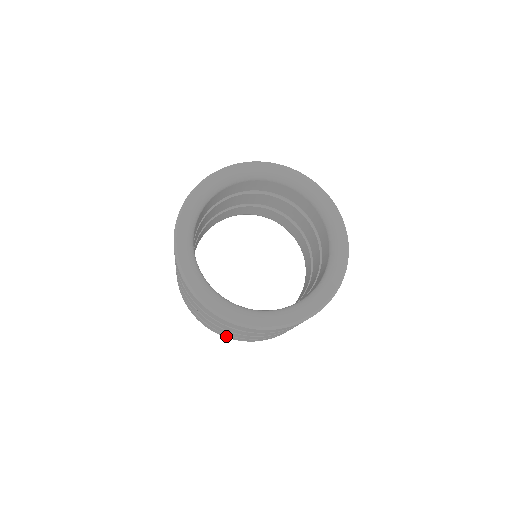
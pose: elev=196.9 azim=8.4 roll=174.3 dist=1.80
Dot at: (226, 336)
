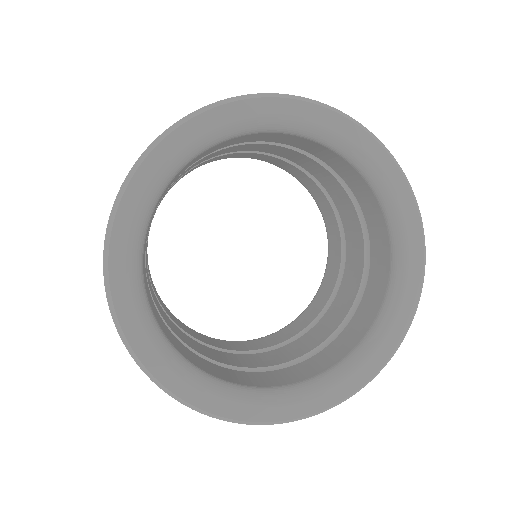
Dot at: occluded
